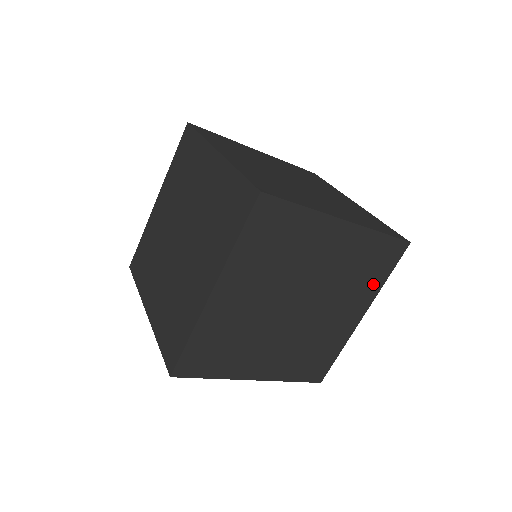
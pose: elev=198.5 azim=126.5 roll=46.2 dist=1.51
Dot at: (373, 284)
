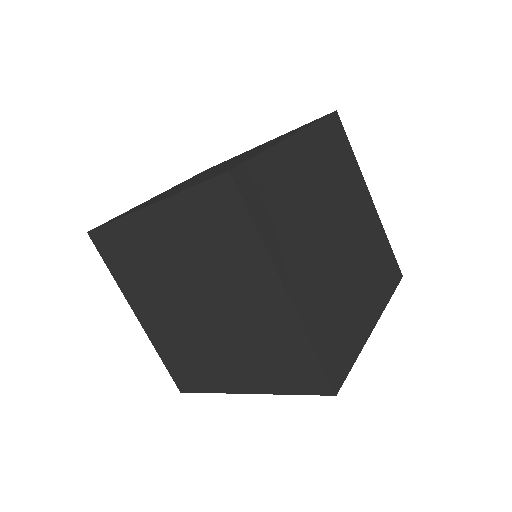
Dot at: occluded
